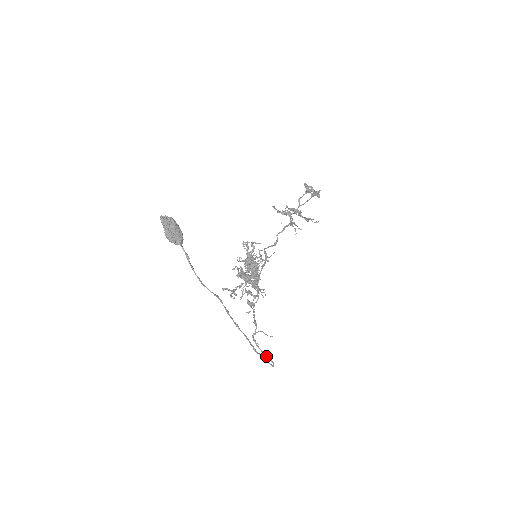
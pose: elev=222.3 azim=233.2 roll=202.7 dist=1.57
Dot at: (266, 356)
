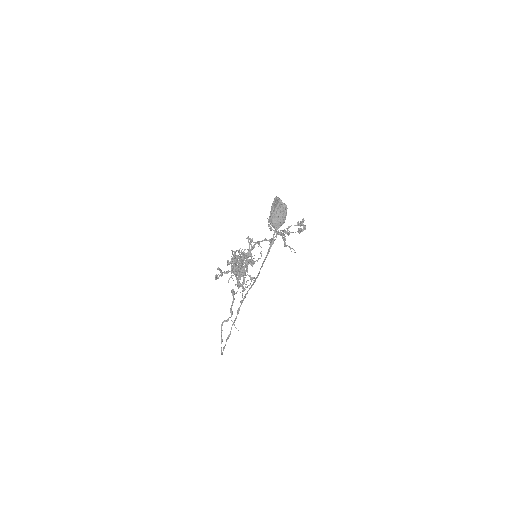
Dot at: occluded
